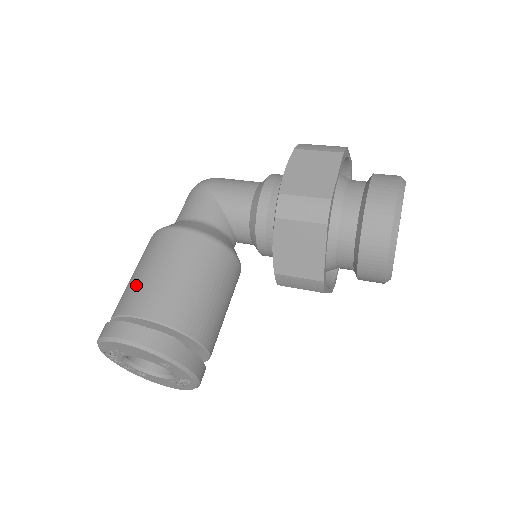
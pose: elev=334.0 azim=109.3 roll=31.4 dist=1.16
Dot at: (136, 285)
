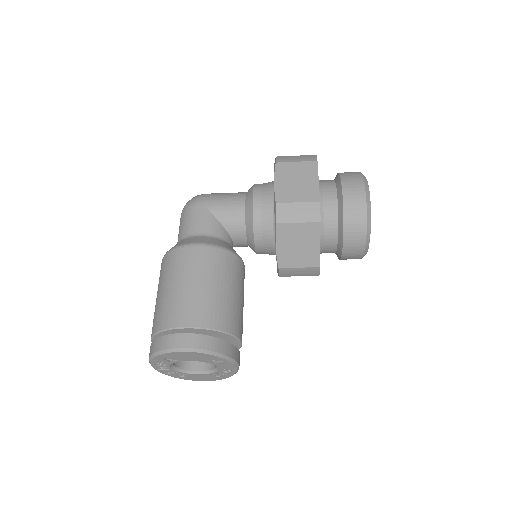
Dot at: (171, 301)
